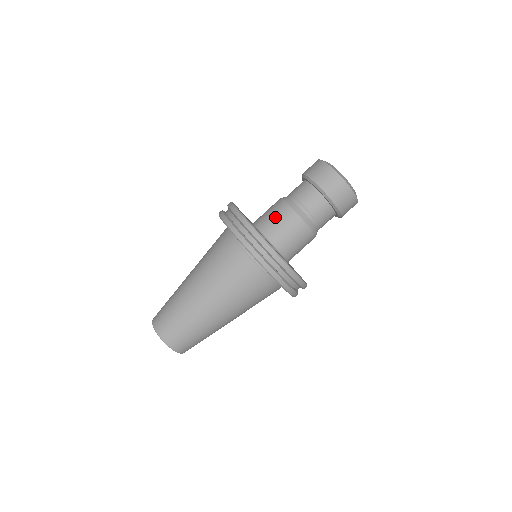
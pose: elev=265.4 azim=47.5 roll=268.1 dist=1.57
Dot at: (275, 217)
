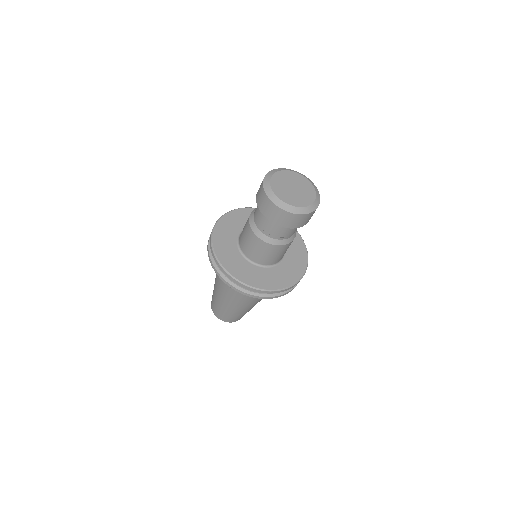
Dot at: (262, 253)
